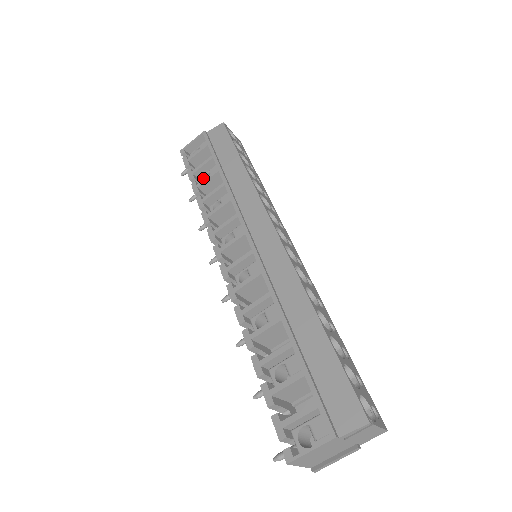
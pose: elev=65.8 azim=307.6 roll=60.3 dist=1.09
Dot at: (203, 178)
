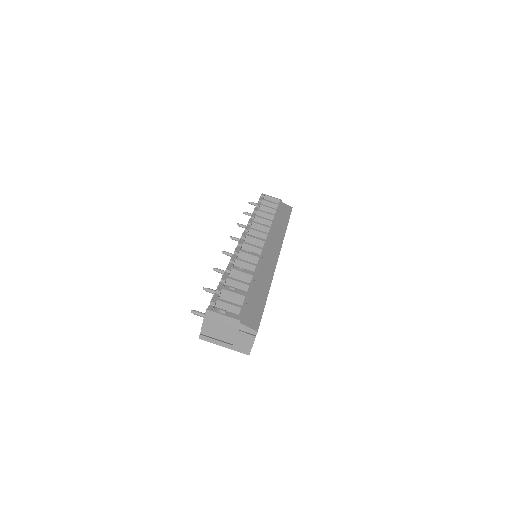
Dot at: occluded
